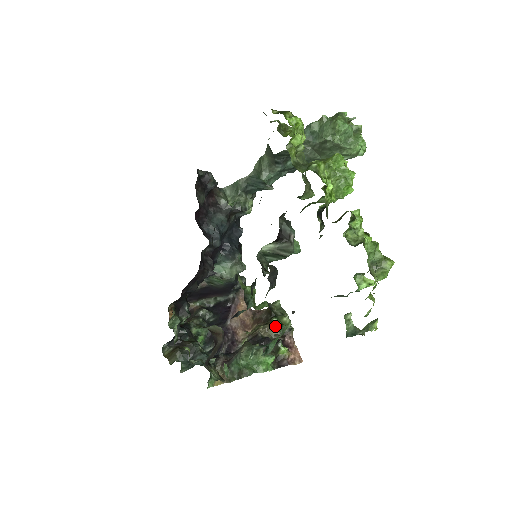
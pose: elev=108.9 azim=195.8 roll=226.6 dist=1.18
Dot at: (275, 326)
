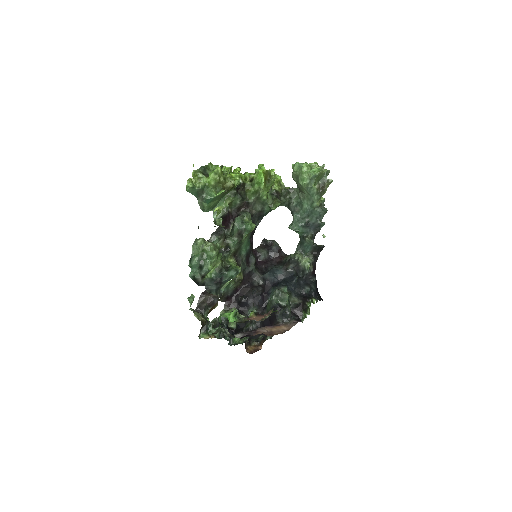
Dot at: occluded
